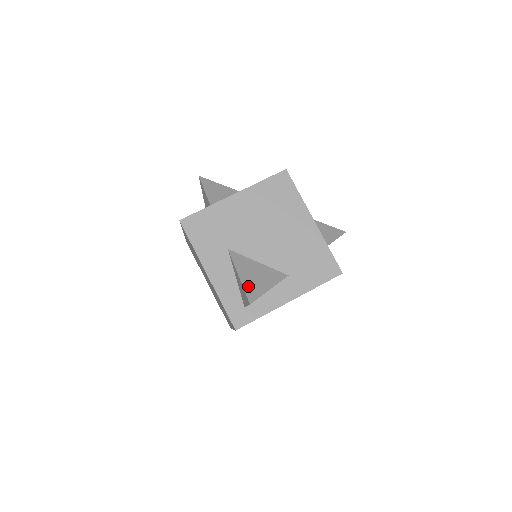
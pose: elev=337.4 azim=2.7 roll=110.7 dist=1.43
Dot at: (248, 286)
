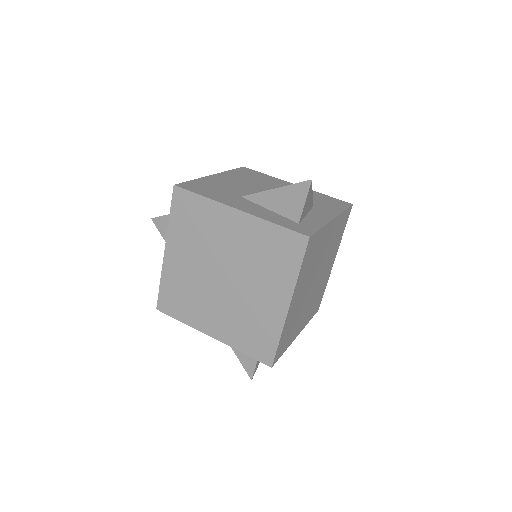
Dot at: (292, 187)
